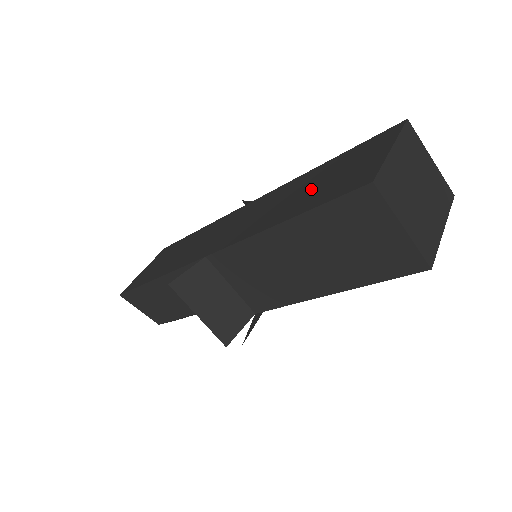
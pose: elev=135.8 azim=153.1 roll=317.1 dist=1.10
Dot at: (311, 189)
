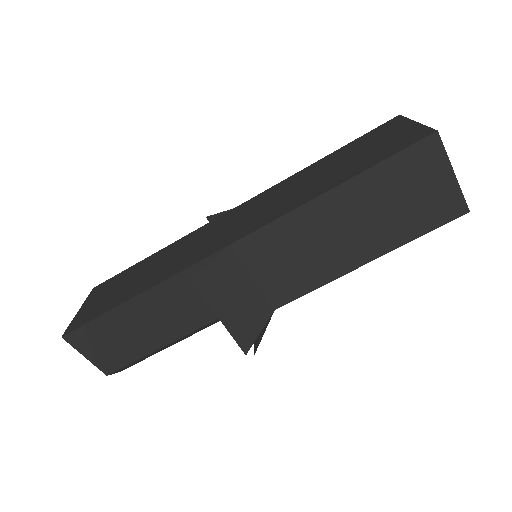
Dot at: (341, 166)
